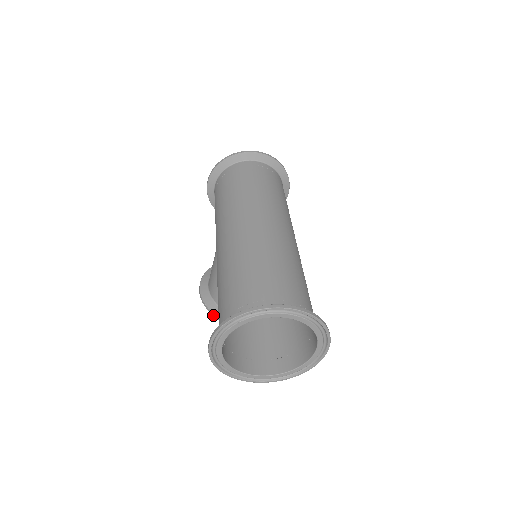
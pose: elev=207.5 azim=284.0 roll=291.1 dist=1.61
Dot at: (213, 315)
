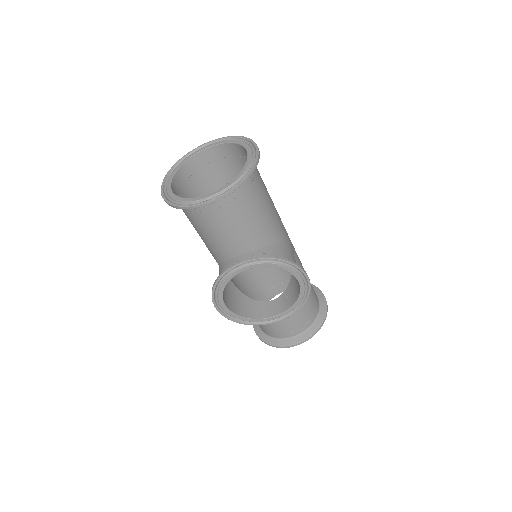
Dot at: (214, 284)
